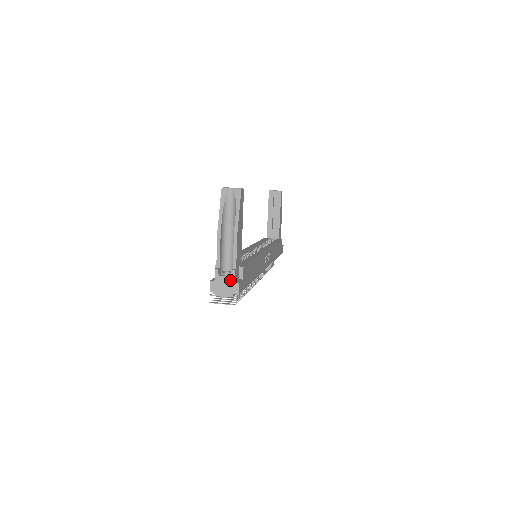
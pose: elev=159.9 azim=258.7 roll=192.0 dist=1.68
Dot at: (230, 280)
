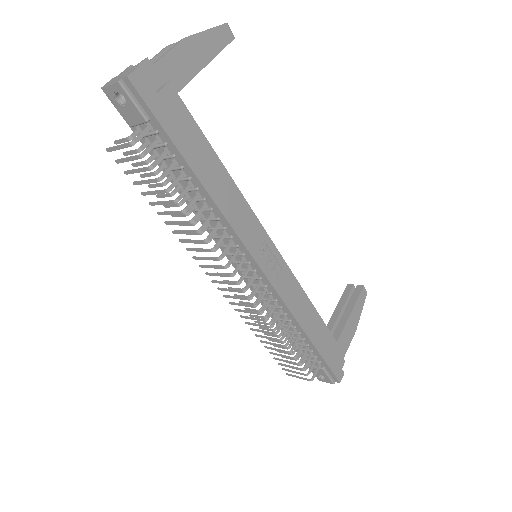
Dot at: (133, 68)
